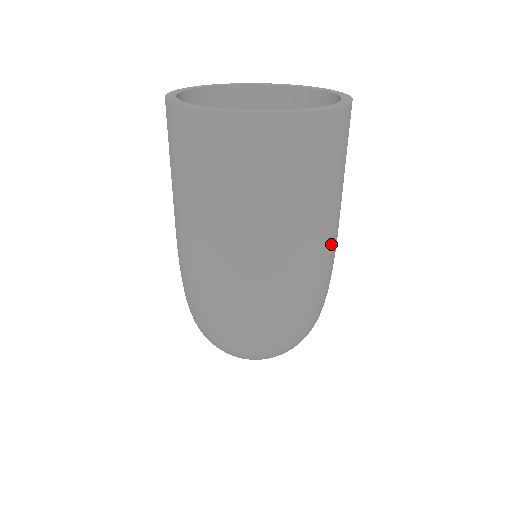
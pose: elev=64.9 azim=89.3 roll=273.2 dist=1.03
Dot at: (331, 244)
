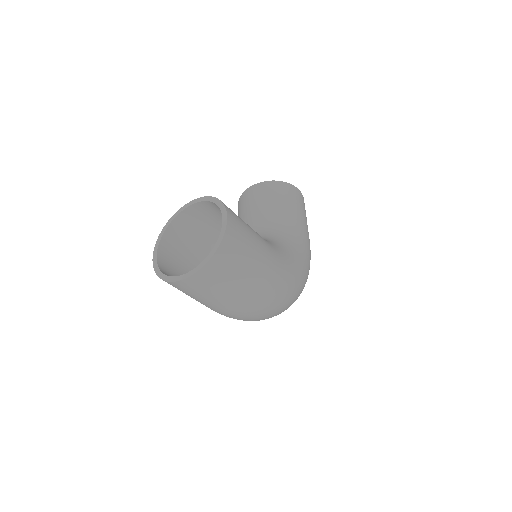
Dot at: (266, 277)
